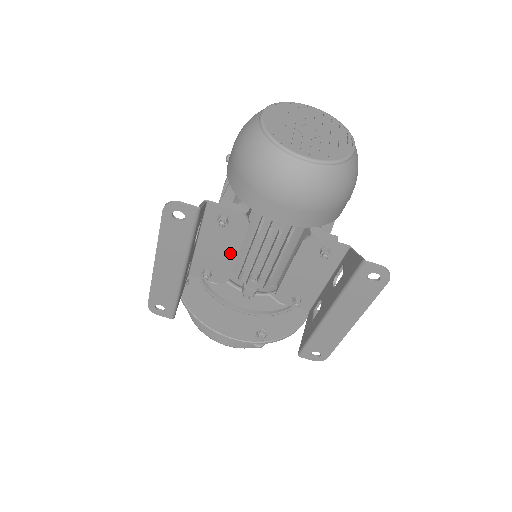
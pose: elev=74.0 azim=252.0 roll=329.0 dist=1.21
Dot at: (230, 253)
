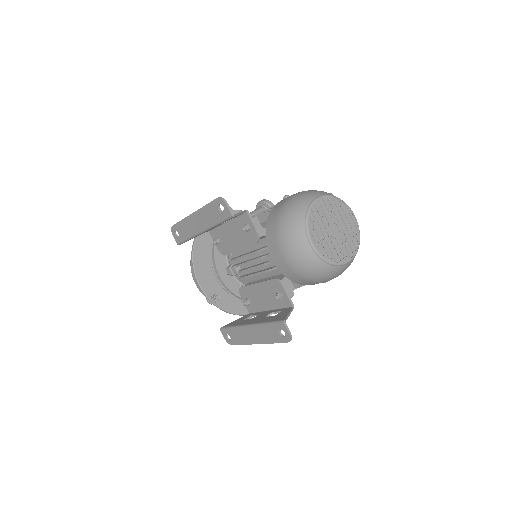
Dot at: (237, 245)
